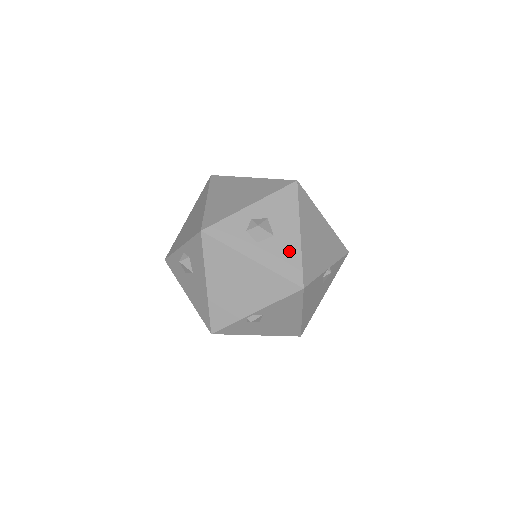
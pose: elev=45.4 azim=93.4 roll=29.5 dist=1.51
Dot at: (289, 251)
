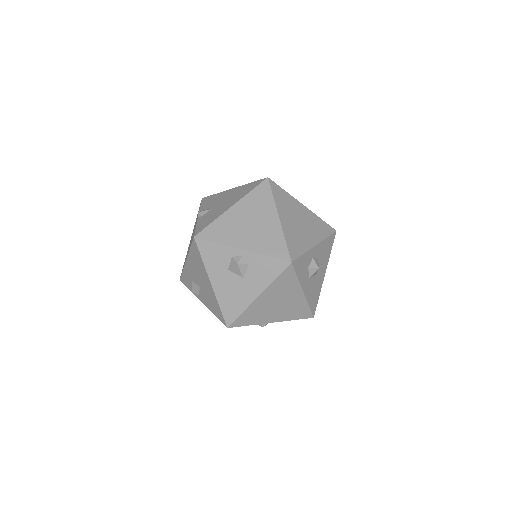
Dot at: (318, 288)
